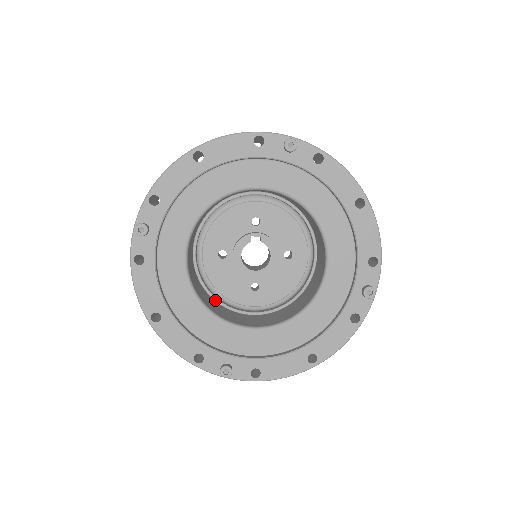
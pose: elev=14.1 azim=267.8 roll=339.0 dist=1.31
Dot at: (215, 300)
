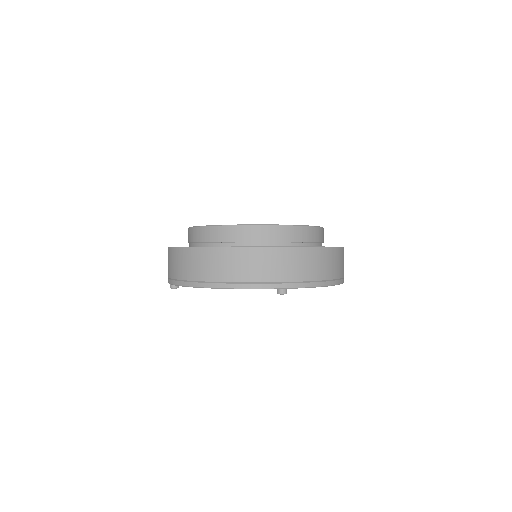
Dot at: occluded
